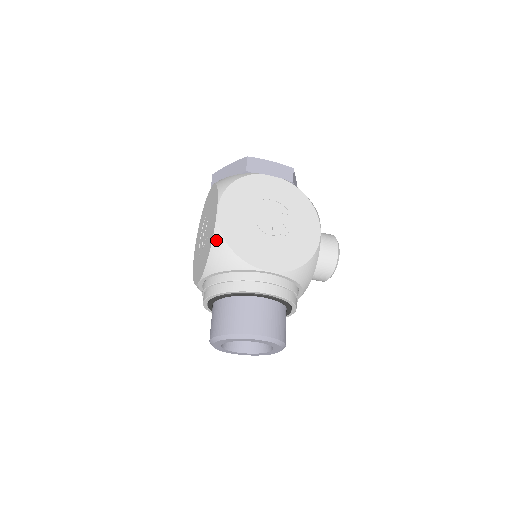
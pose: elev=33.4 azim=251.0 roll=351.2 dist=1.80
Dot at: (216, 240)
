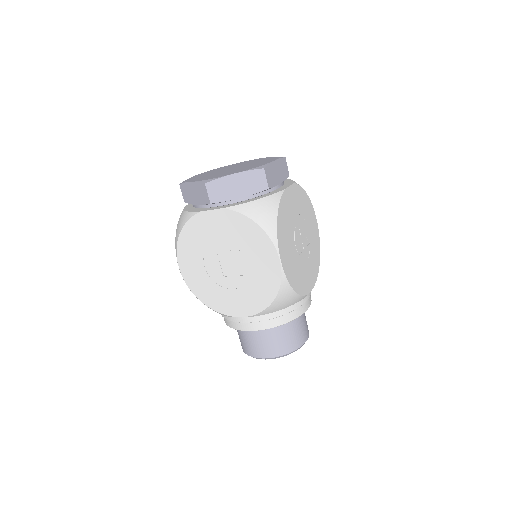
Dot at: (283, 291)
